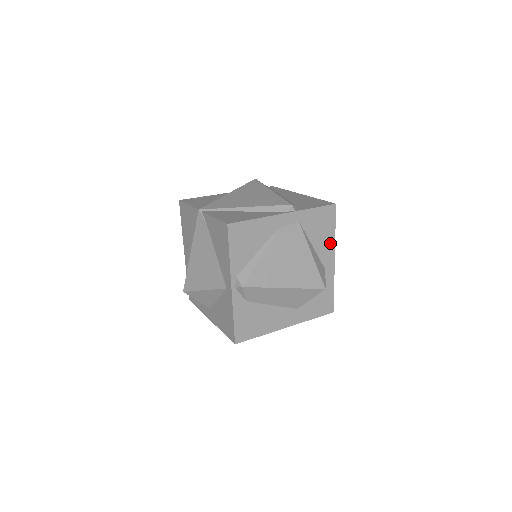
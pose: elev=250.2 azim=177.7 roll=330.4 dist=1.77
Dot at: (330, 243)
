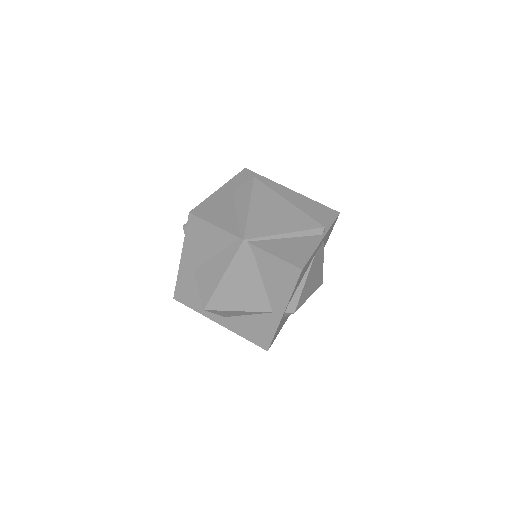
Dot at: occluded
